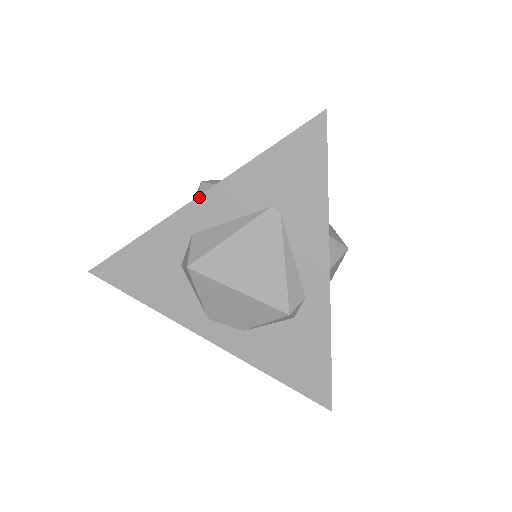
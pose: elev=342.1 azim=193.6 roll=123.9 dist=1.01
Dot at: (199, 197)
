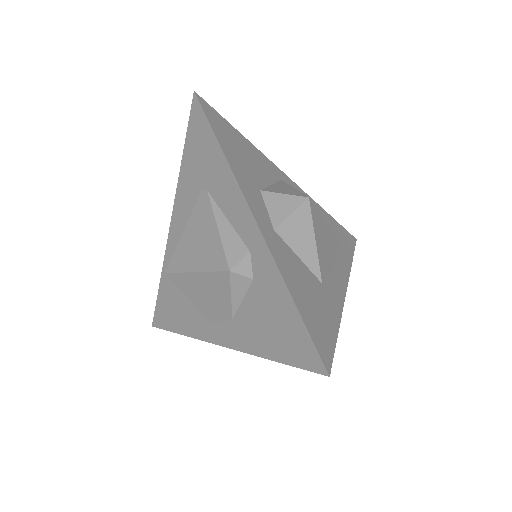
Dot at: (172, 219)
